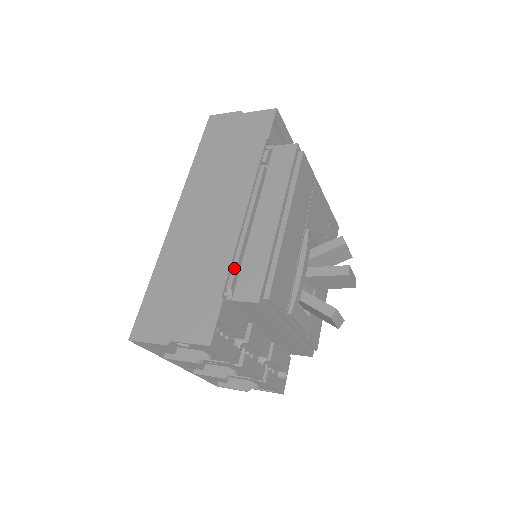
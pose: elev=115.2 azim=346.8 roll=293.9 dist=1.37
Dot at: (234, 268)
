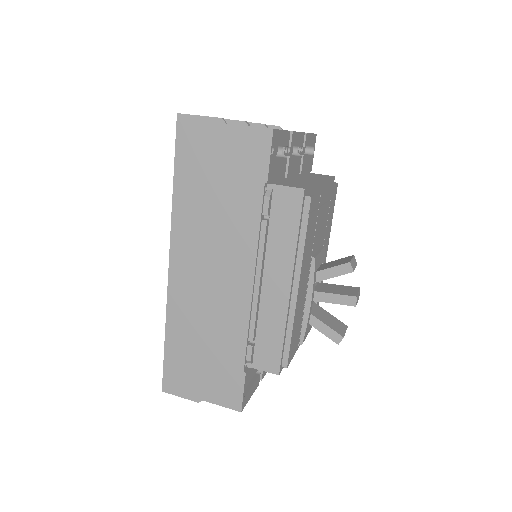
Dot at: (250, 339)
